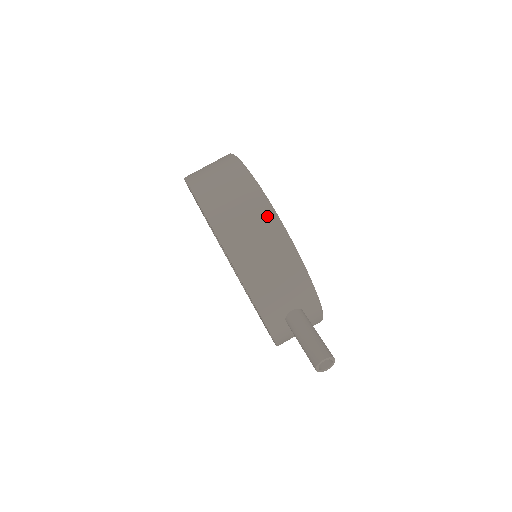
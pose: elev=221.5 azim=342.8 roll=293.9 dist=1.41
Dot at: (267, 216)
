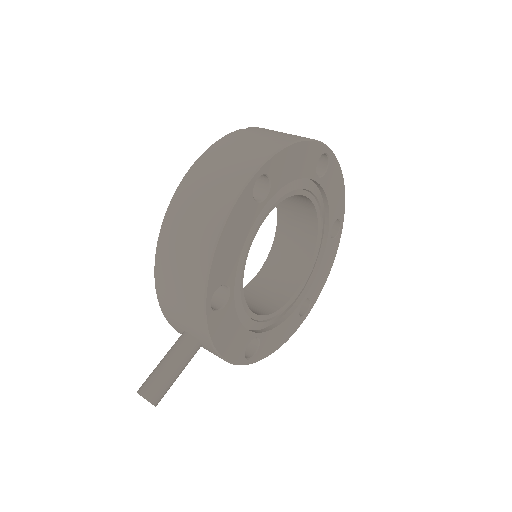
Dot at: (206, 242)
